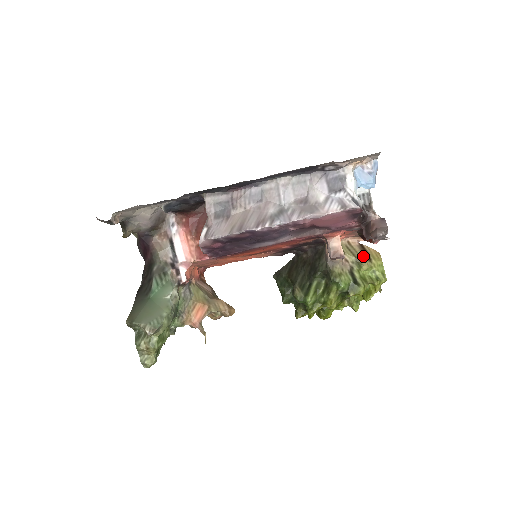
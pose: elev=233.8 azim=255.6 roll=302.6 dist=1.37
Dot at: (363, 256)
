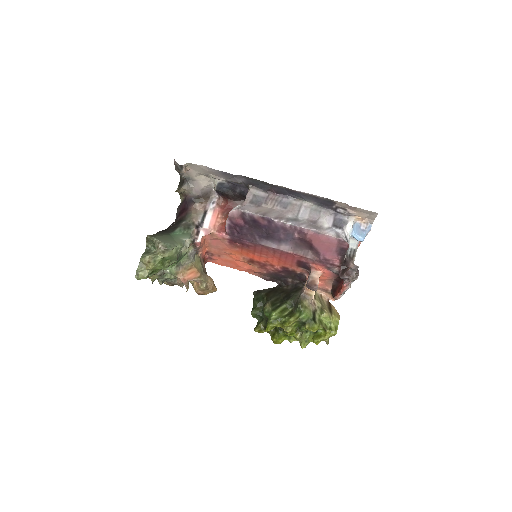
Dot at: (327, 308)
